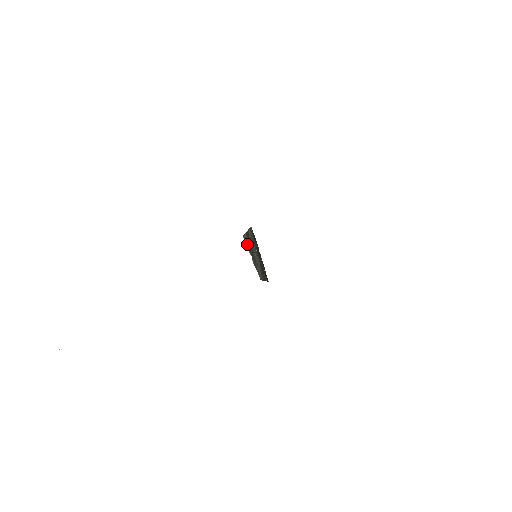
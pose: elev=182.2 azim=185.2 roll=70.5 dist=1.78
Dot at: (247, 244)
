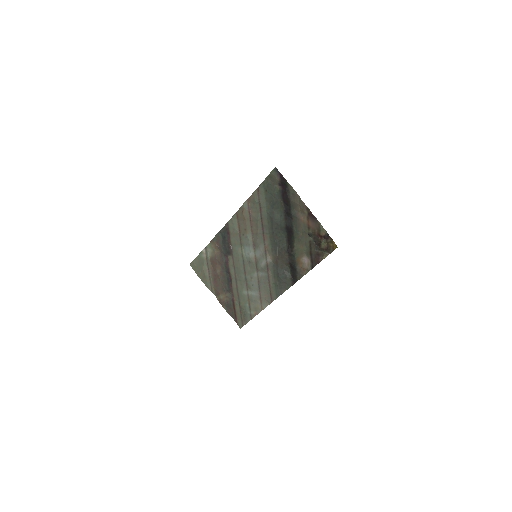
Dot at: (206, 270)
